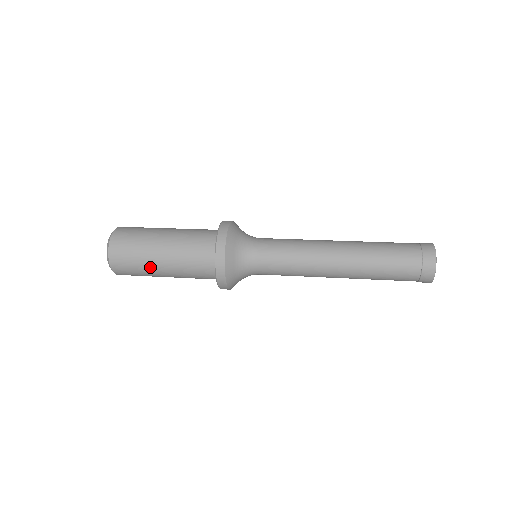
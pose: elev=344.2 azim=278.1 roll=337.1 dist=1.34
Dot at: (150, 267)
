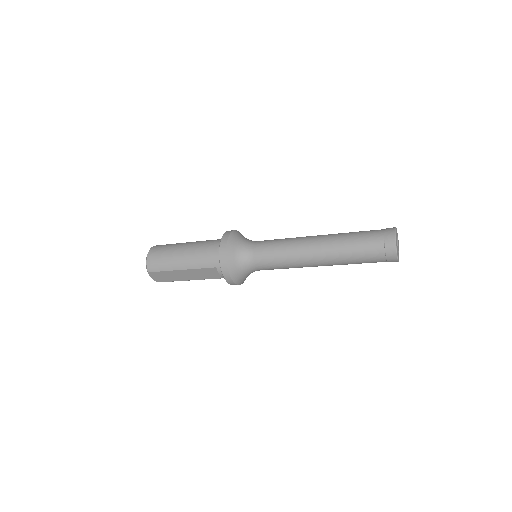
Dot at: (176, 250)
